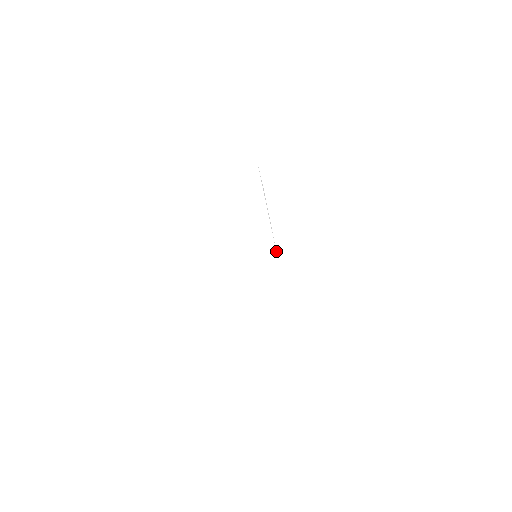
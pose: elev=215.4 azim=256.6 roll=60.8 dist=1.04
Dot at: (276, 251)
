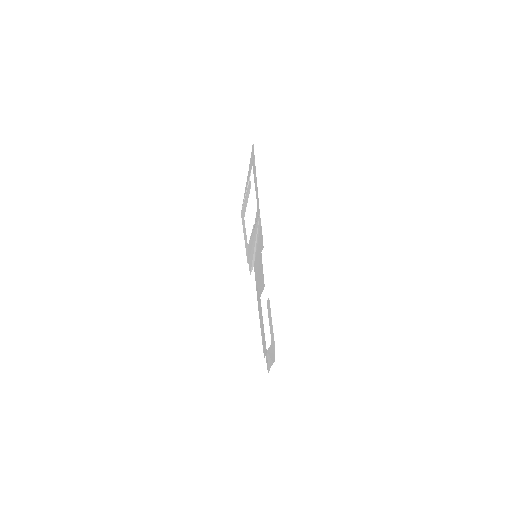
Dot at: (242, 206)
